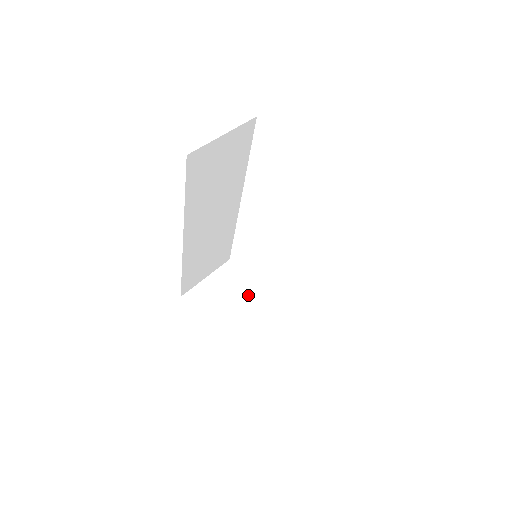
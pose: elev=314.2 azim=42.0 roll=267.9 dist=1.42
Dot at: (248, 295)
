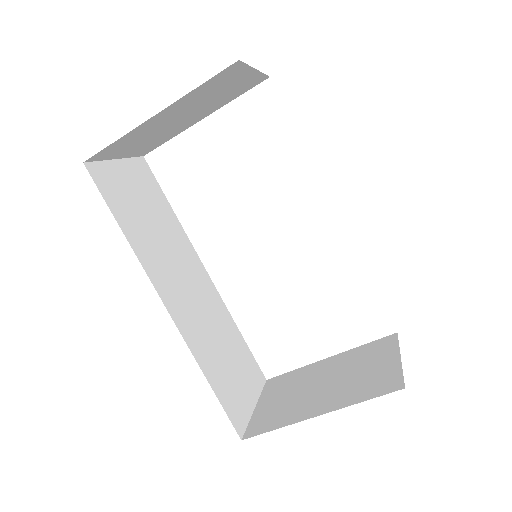
Dot at: (317, 373)
